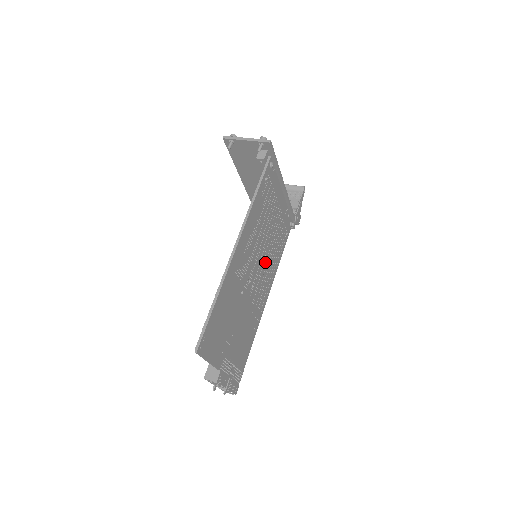
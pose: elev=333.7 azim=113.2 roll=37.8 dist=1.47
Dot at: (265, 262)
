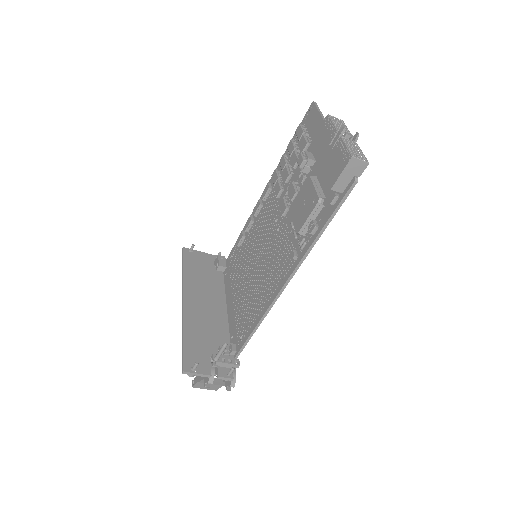
Dot at: occluded
